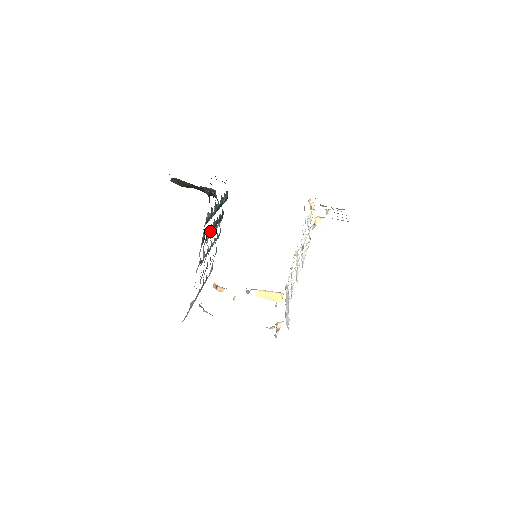
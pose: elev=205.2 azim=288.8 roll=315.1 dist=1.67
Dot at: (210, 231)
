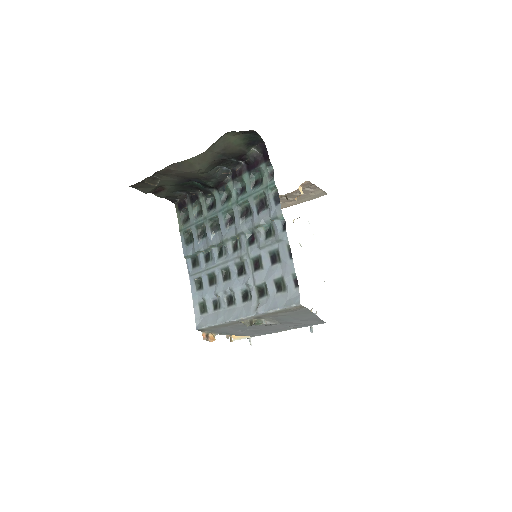
Dot at: (242, 214)
